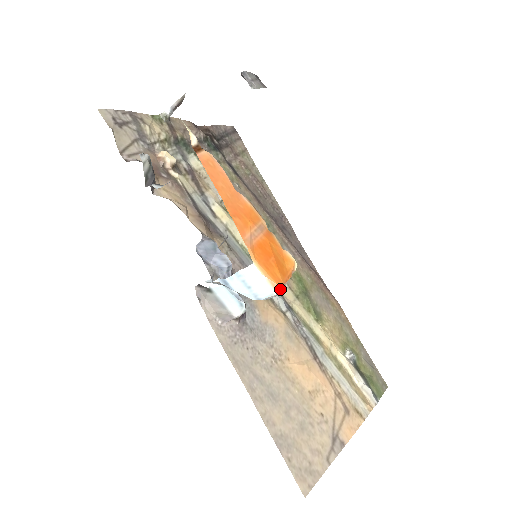
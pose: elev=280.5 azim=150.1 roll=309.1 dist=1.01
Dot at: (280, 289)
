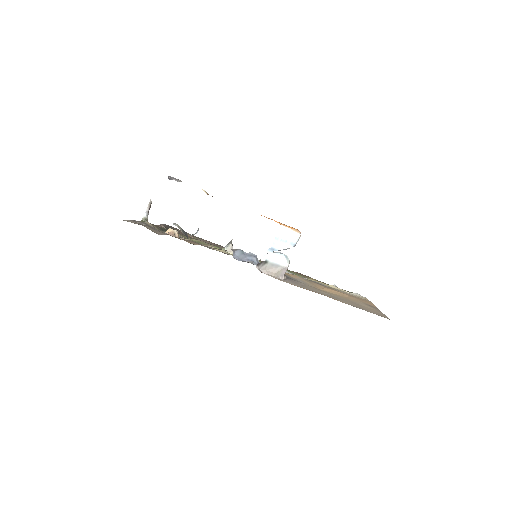
Dot at: (300, 232)
